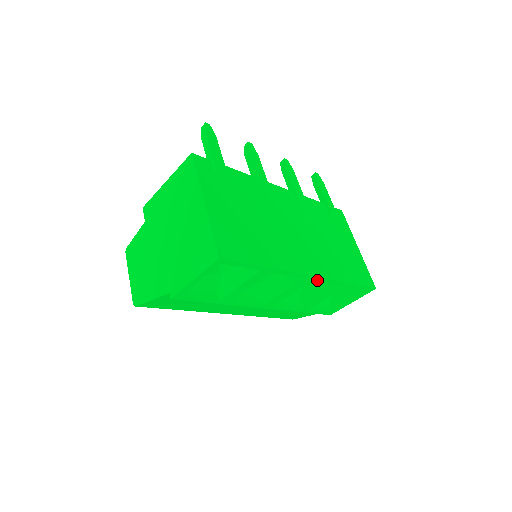
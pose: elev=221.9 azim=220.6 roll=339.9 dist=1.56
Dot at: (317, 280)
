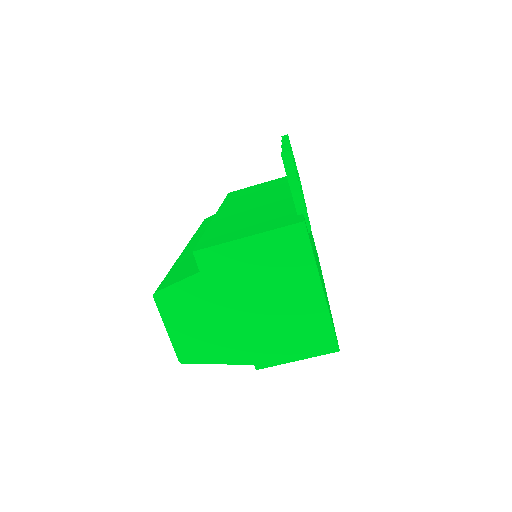
Dot at: occluded
